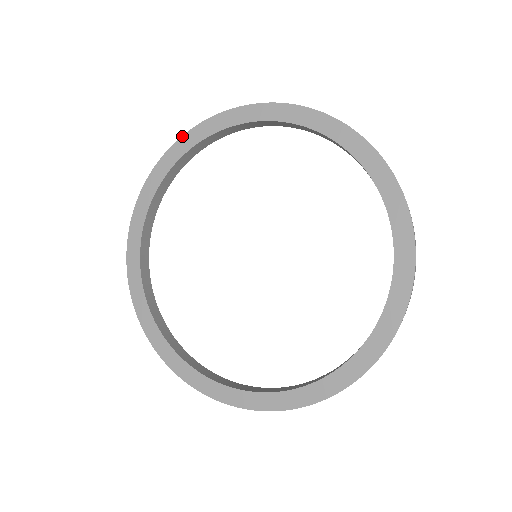
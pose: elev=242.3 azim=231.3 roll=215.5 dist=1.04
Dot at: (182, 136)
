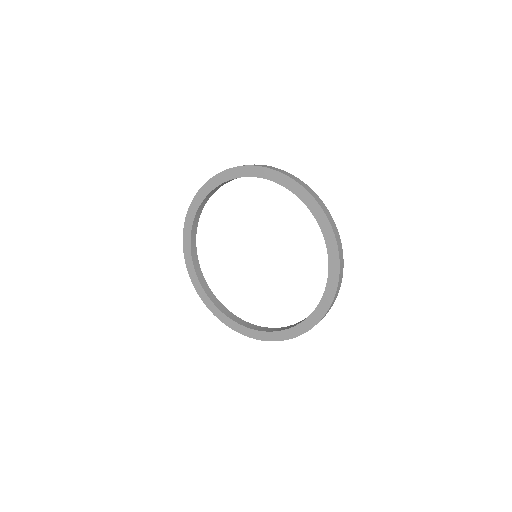
Dot at: (194, 197)
